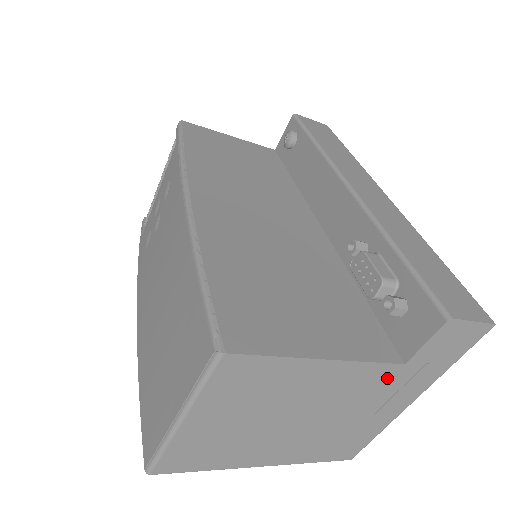
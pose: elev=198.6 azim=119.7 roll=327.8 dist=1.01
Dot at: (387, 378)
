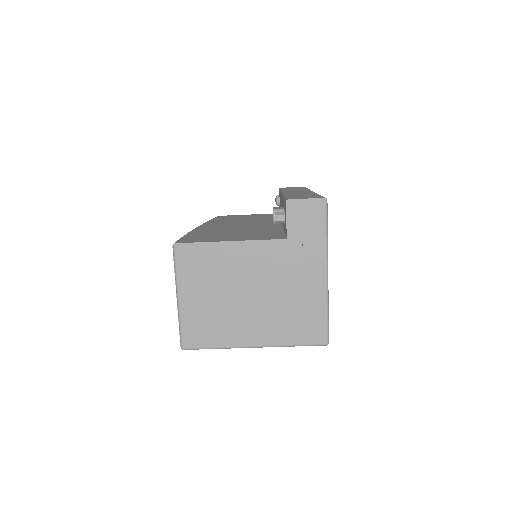
Dot at: (284, 252)
